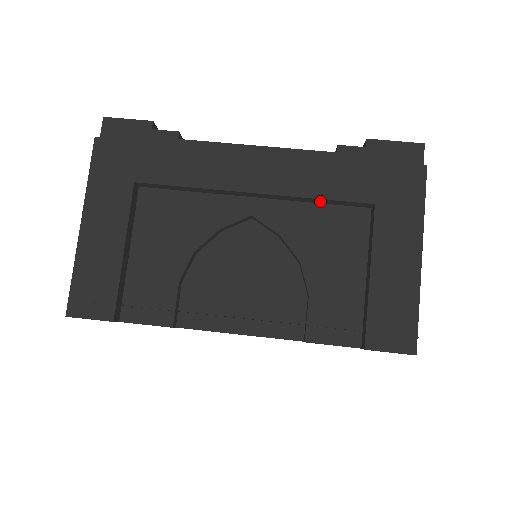
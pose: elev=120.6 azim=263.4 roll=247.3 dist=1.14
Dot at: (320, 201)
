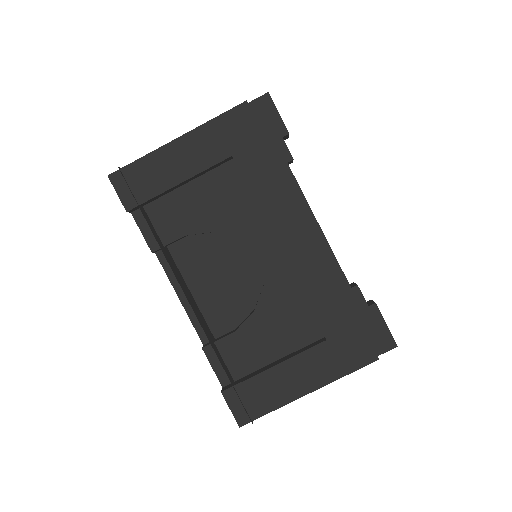
Dot at: (306, 299)
